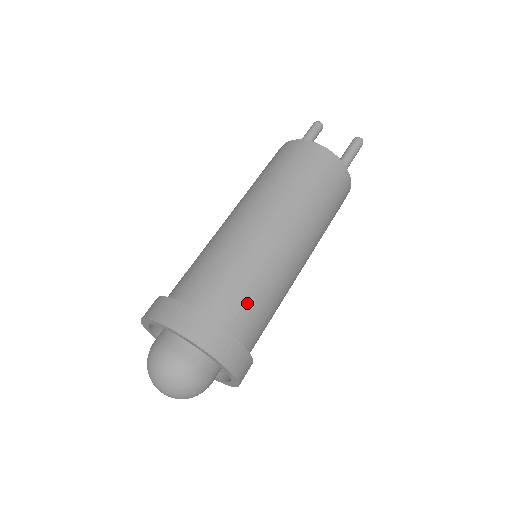
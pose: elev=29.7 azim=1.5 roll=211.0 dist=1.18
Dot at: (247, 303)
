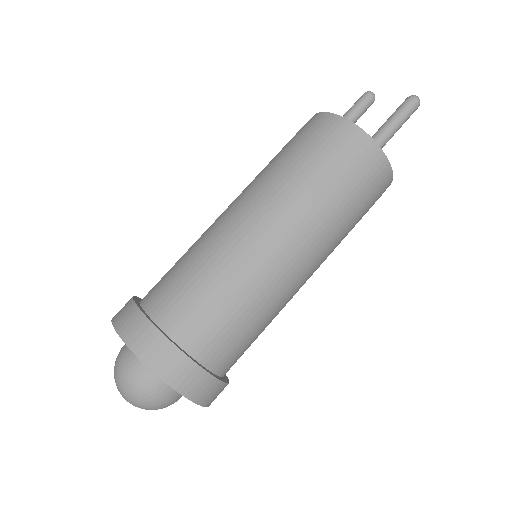
Dot at: (197, 303)
